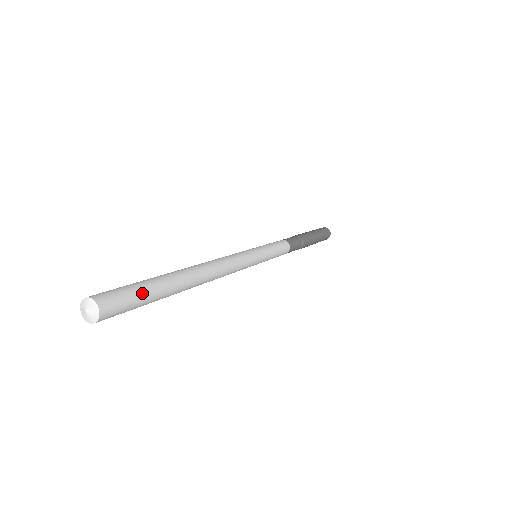
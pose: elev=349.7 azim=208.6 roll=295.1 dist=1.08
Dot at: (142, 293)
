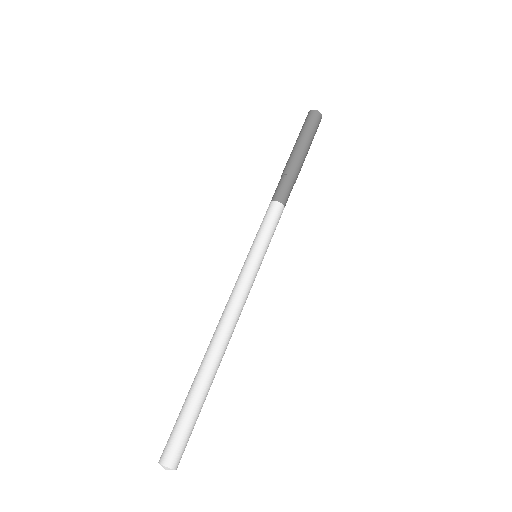
Dot at: occluded
